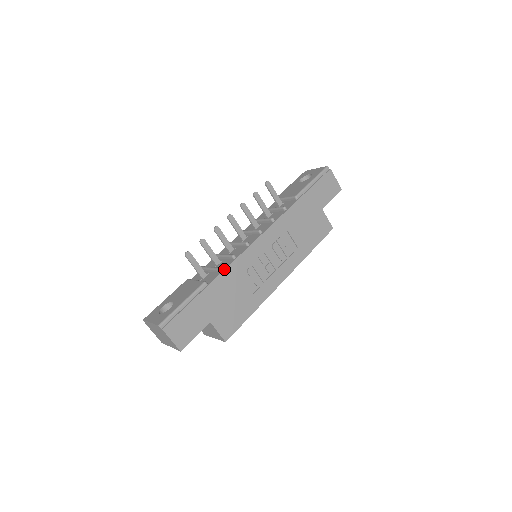
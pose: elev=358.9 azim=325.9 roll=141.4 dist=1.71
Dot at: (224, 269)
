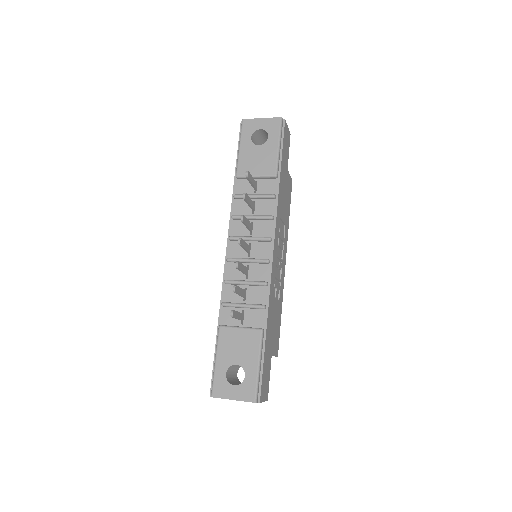
Dot at: (268, 304)
